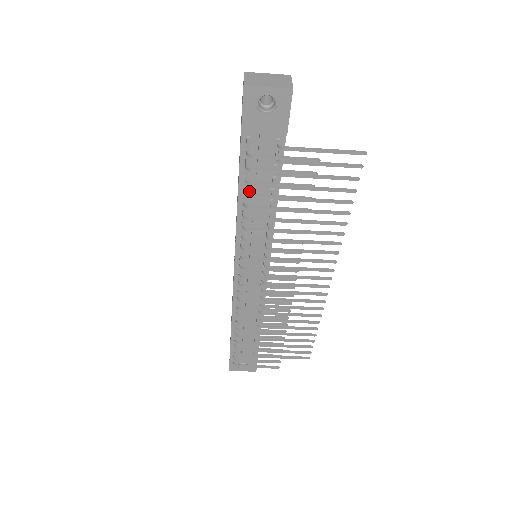
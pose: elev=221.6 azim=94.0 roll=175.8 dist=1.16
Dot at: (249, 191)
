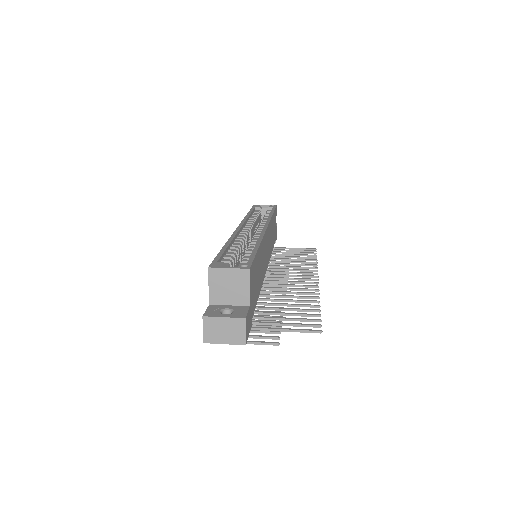
Dot at: occluded
